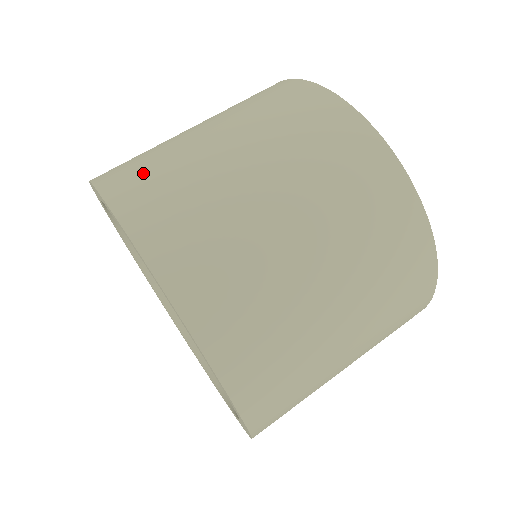
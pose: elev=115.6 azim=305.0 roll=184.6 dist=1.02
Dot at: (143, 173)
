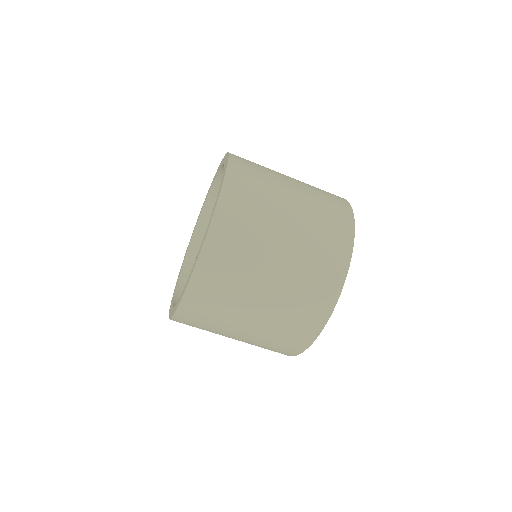
Dot at: (246, 199)
